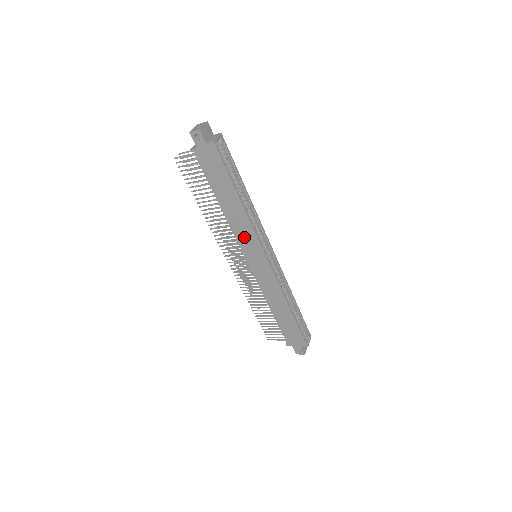
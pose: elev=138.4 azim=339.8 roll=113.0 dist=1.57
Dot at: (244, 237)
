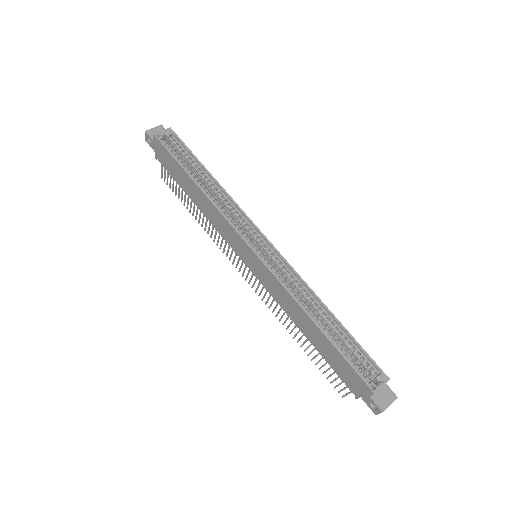
Dot at: (225, 231)
